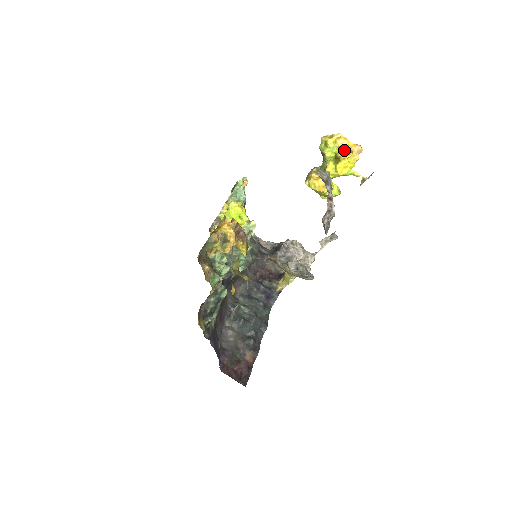
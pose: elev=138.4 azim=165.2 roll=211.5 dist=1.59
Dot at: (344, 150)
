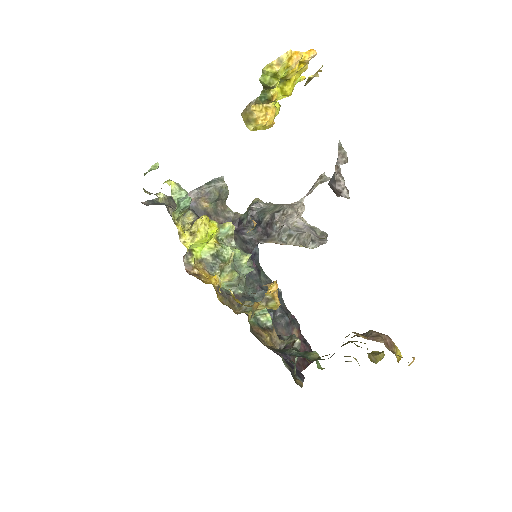
Dot at: (296, 68)
